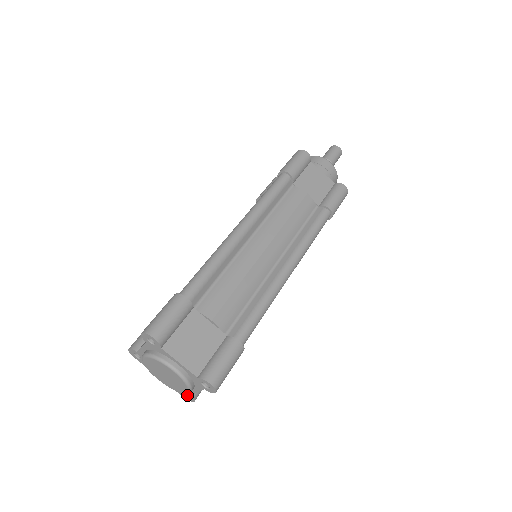
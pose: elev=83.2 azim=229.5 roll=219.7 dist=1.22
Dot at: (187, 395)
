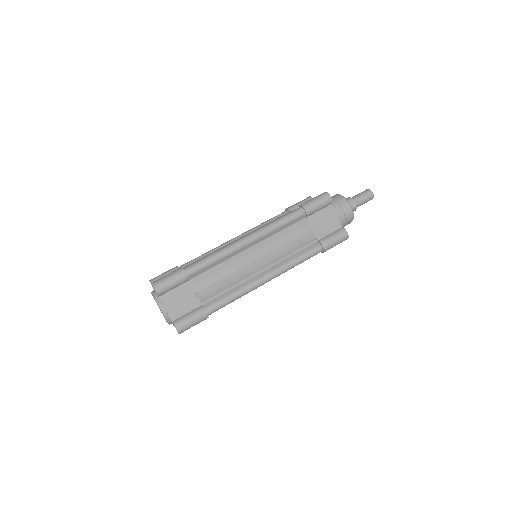
Dot at: occluded
